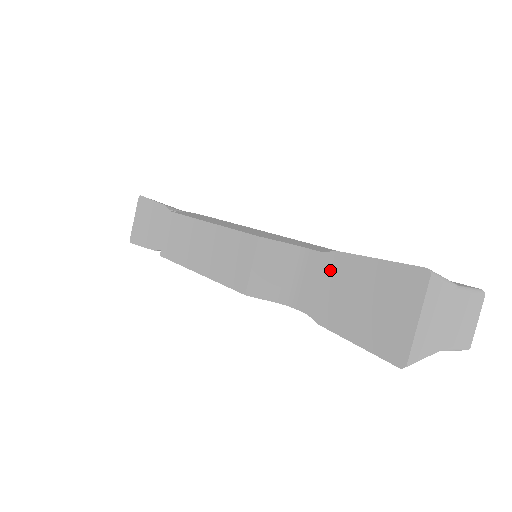
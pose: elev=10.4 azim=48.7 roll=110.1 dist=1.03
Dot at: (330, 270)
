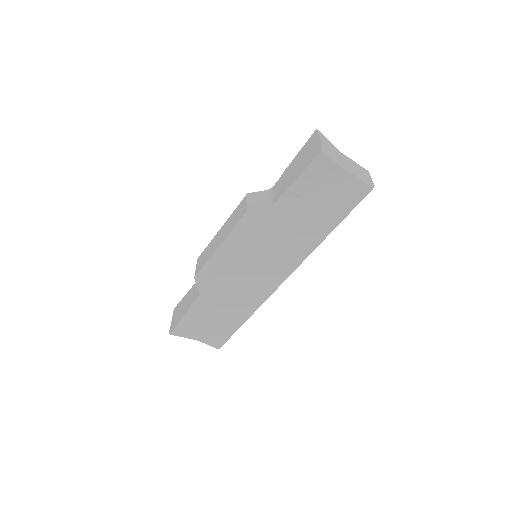
Dot at: (284, 176)
